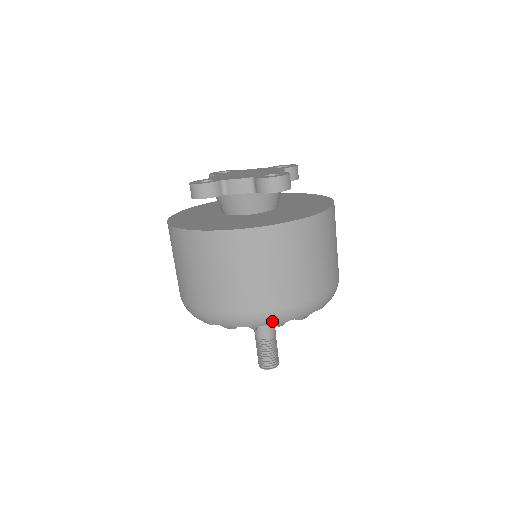
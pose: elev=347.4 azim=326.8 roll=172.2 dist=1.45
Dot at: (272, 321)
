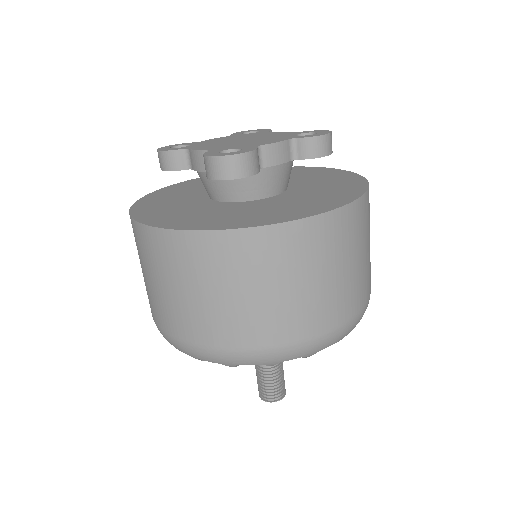
Dot at: (359, 321)
